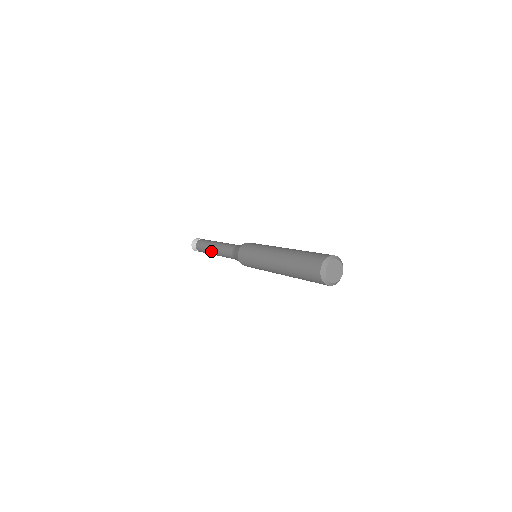
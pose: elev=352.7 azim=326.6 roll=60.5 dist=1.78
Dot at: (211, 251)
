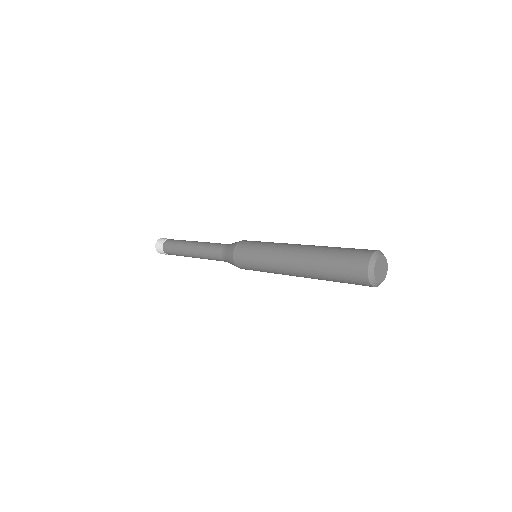
Dot at: (189, 256)
